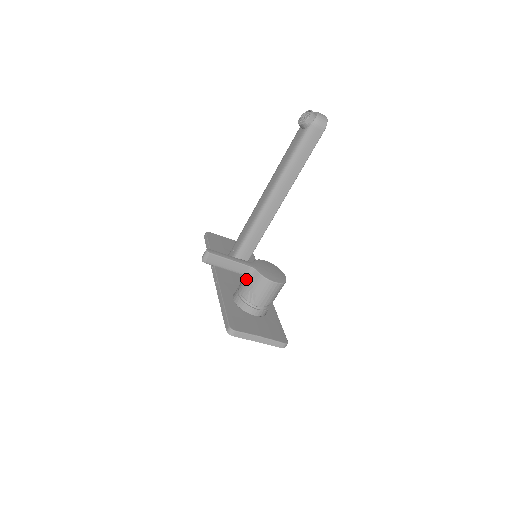
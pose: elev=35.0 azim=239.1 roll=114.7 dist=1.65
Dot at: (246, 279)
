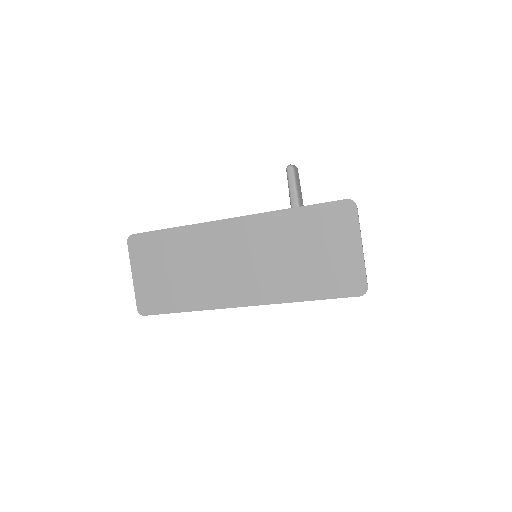
Dot at: occluded
